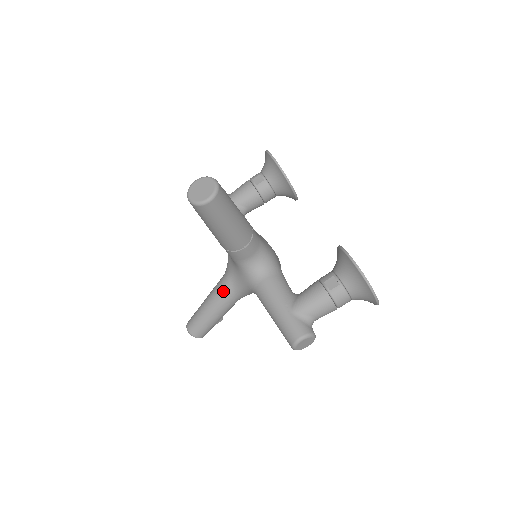
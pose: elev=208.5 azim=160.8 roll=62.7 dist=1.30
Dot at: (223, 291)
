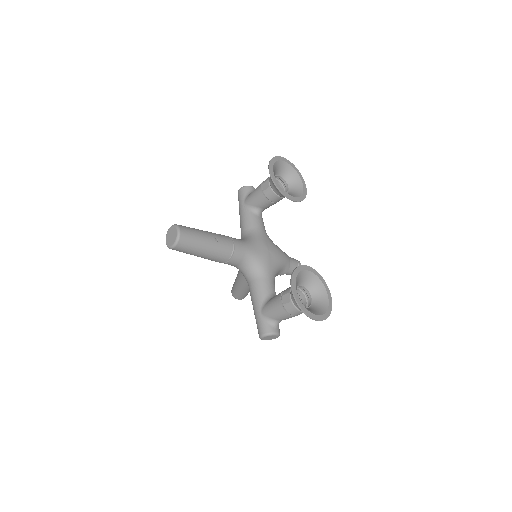
Dot at: (240, 276)
